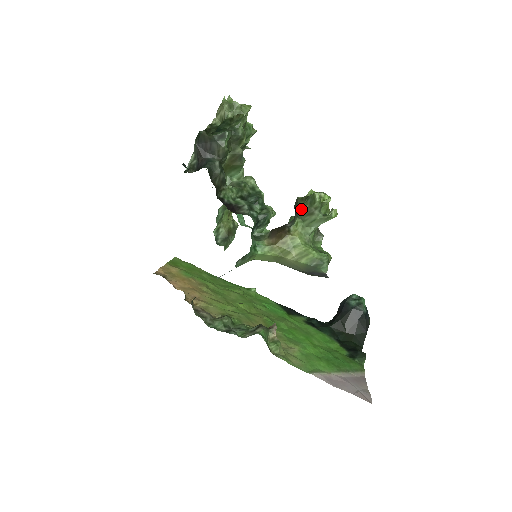
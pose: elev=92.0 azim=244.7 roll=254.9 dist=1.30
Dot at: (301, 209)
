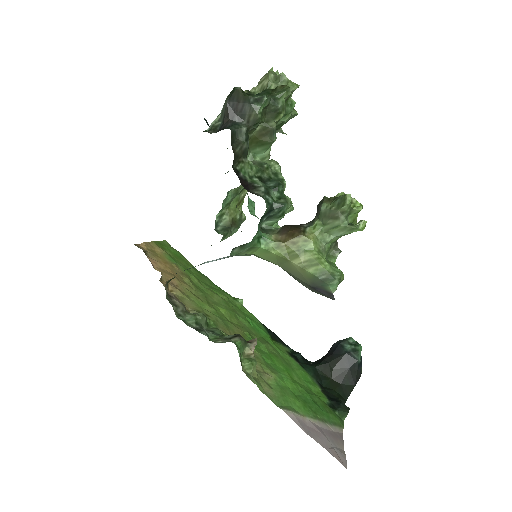
Dot at: (325, 209)
